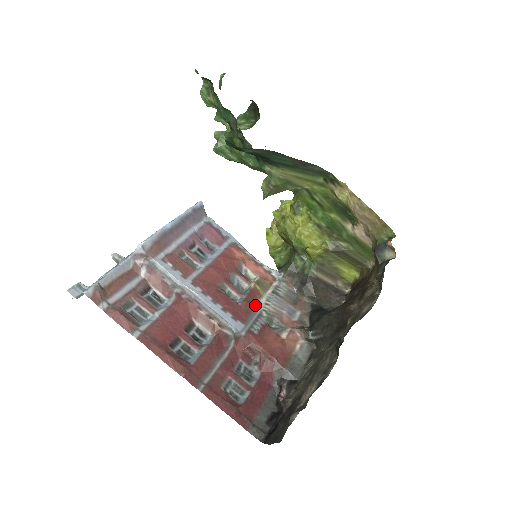
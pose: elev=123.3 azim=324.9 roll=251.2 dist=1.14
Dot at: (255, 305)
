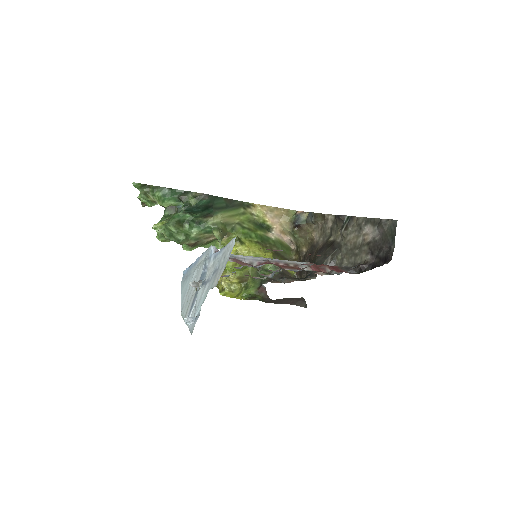
Dot at: occluded
